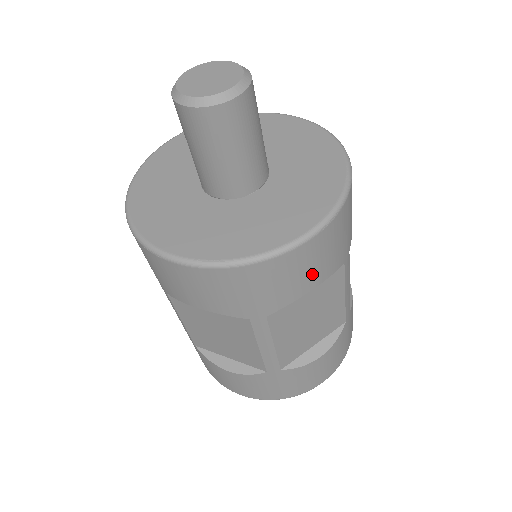
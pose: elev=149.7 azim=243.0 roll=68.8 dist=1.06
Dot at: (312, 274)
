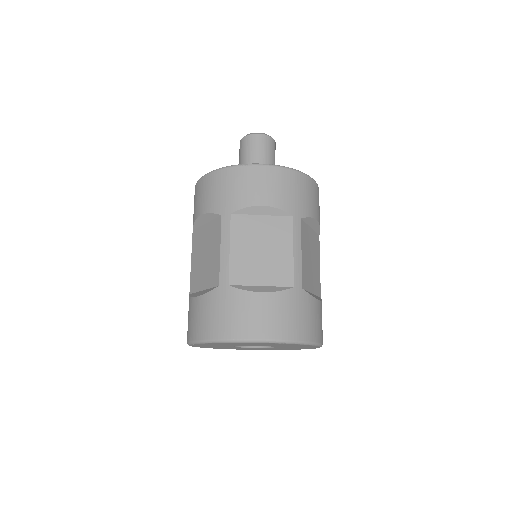
Dot at: (317, 208)
